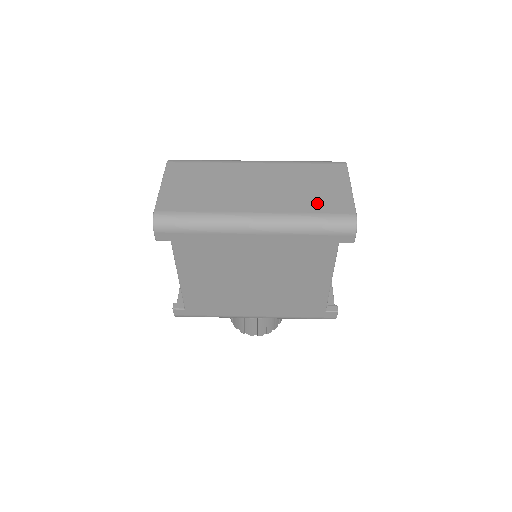
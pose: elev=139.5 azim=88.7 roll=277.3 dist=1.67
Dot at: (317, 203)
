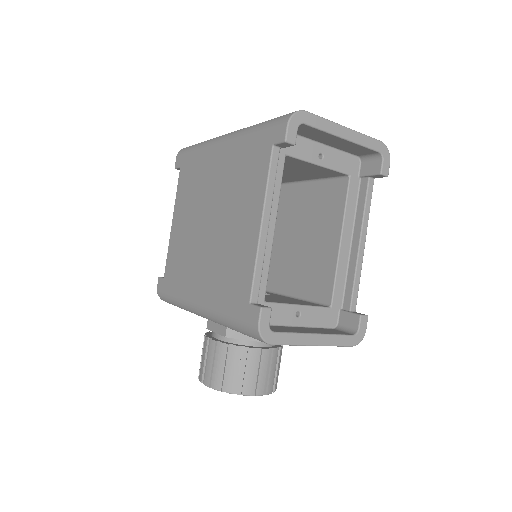
Dot at: occluded
